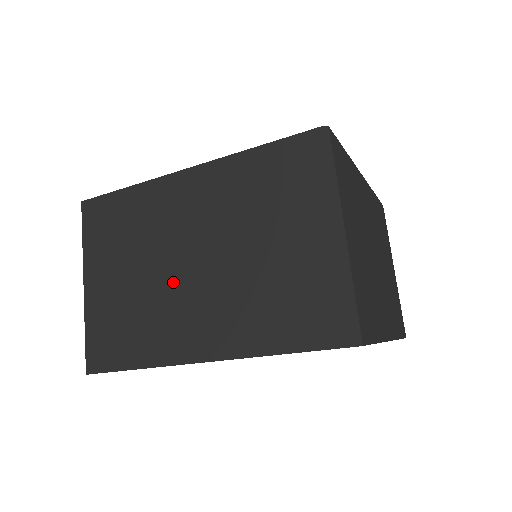
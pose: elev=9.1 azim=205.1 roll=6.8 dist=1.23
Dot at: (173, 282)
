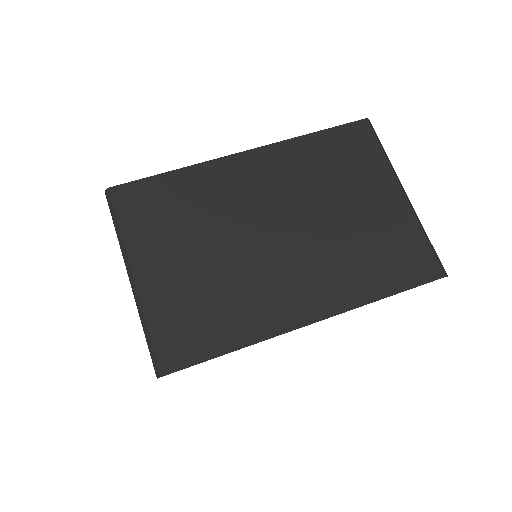
Dot at: (257, 255)
